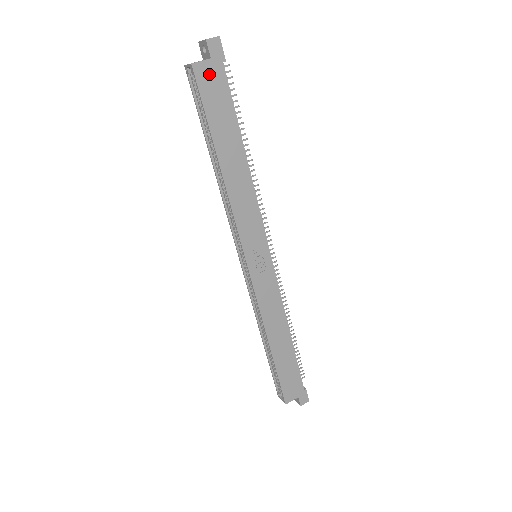
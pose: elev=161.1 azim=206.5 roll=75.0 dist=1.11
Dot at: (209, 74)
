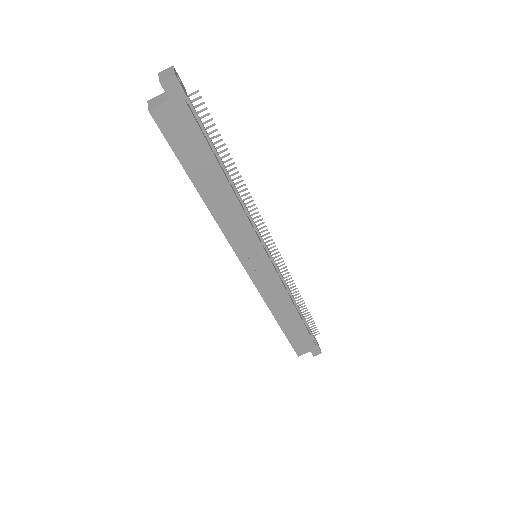
Dot at: (171, 116)
